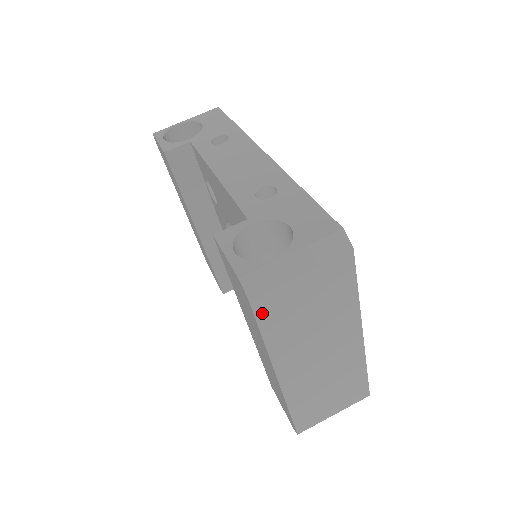
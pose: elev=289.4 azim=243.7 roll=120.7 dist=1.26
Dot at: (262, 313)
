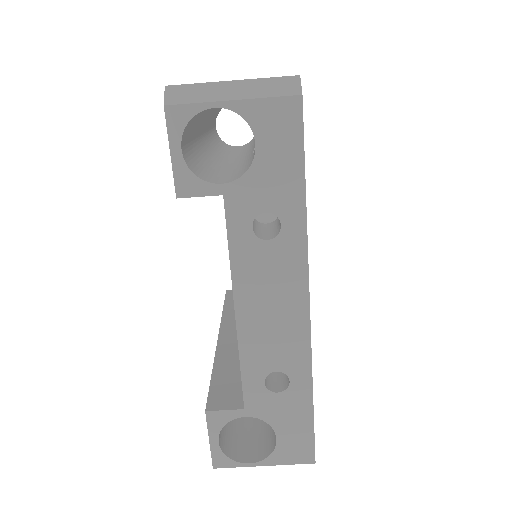
Dot at: occluded
